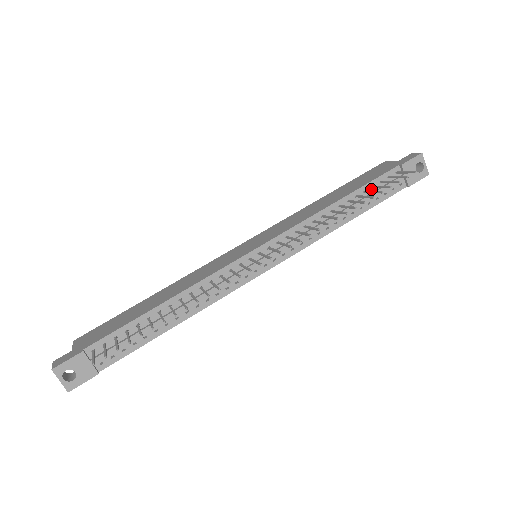
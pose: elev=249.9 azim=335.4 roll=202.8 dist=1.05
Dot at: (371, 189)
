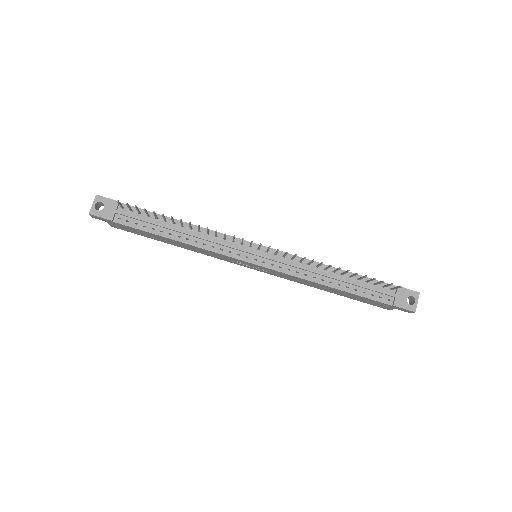
Dot at: (364, 282)
